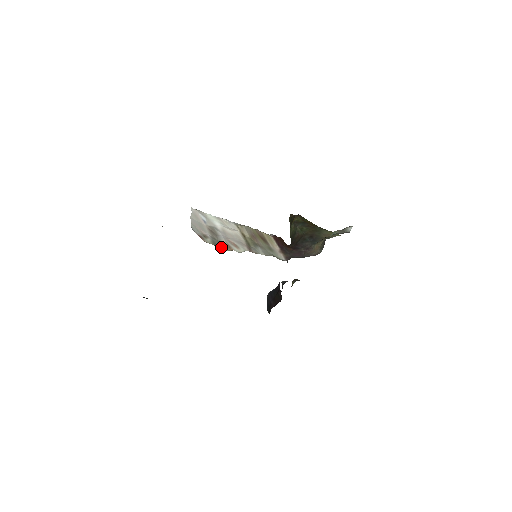
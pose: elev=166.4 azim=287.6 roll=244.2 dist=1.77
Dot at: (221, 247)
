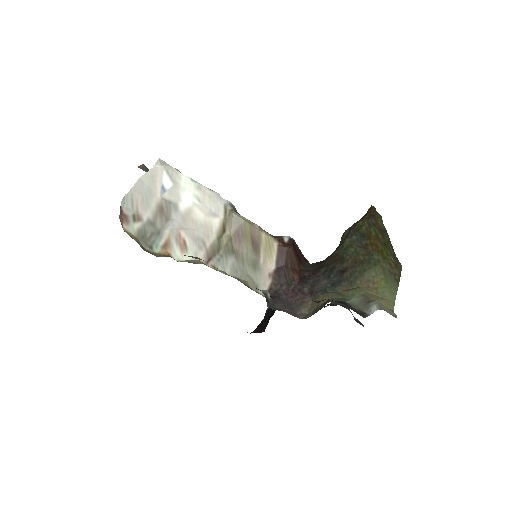
Dot at: (152, 242)
